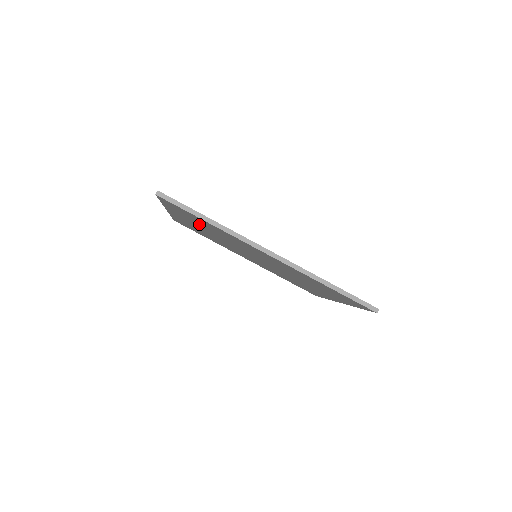
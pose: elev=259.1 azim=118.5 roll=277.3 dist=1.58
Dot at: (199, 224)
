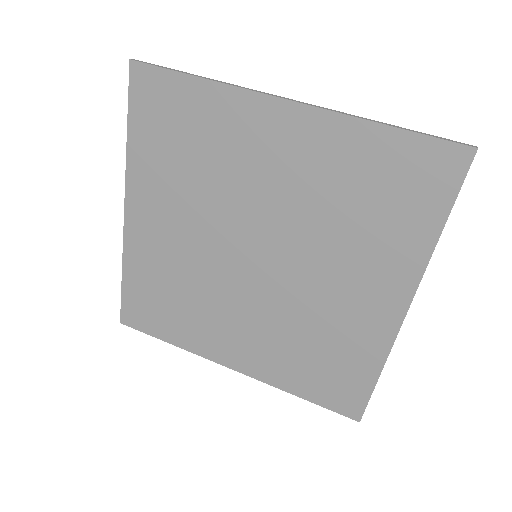
Dot at: (175, 171)
